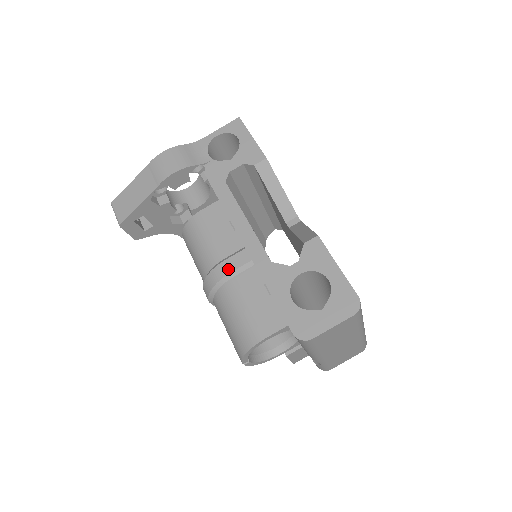
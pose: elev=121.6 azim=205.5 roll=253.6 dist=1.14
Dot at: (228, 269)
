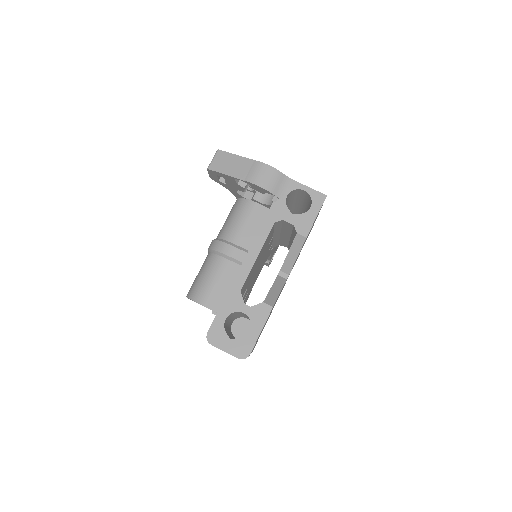
Dot at: (230, 253)
